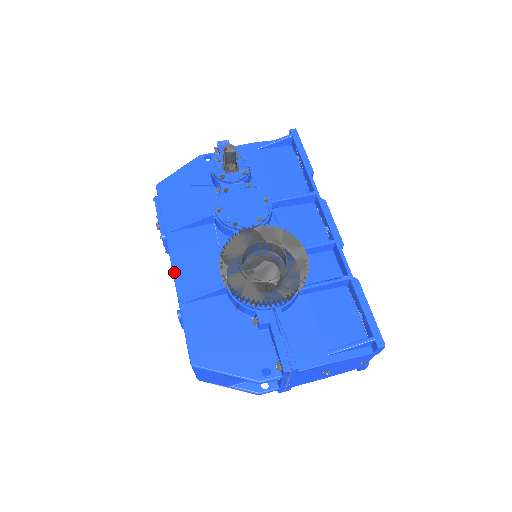
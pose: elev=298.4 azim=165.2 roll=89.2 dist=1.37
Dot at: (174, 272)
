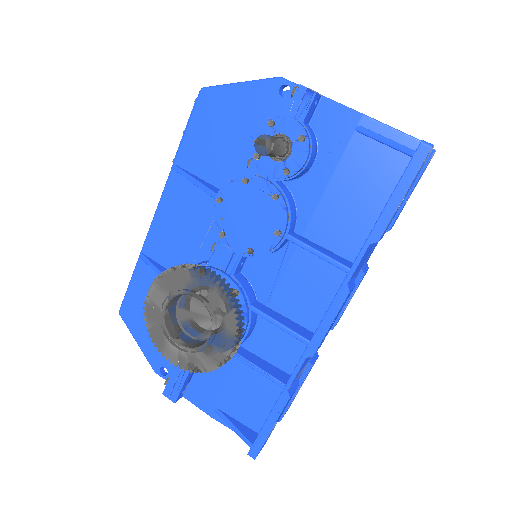
Dot at: (153, 220)
